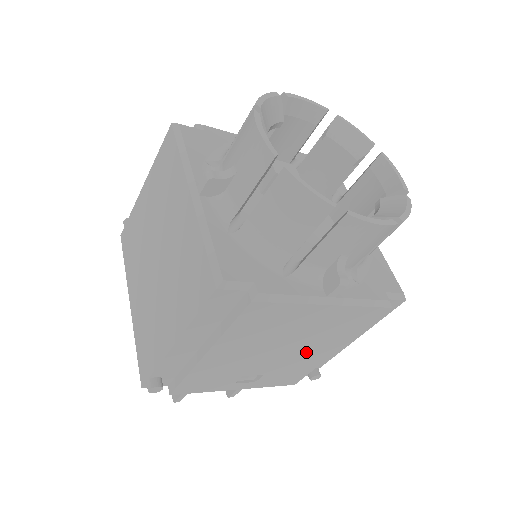
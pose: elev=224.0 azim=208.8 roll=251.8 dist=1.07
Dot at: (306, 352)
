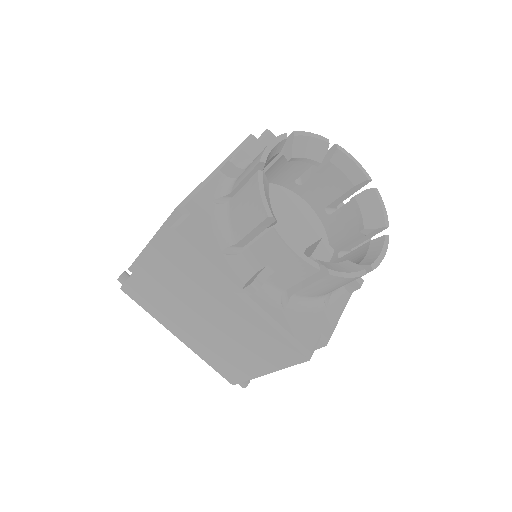
Dot at: occluded
